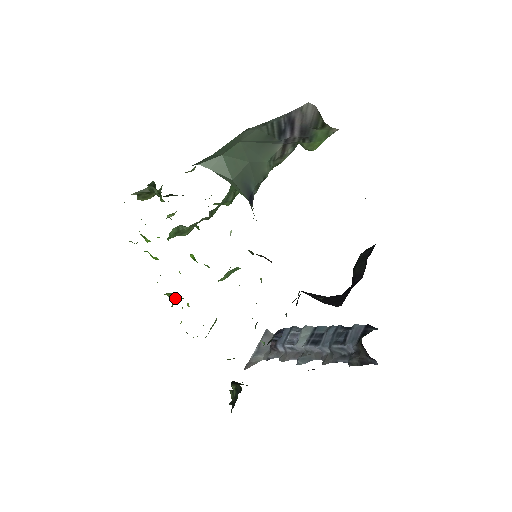
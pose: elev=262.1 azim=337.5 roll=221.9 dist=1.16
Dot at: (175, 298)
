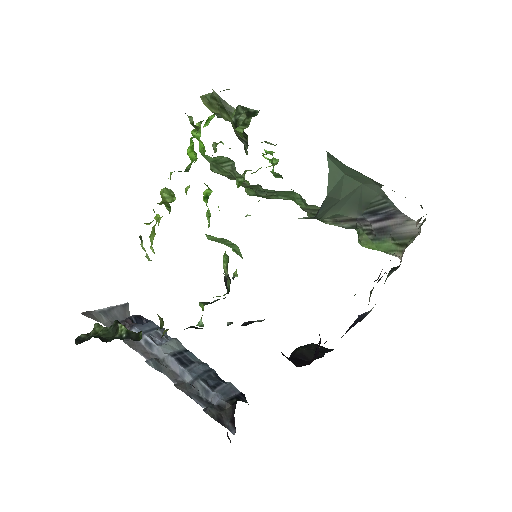
Dot at: (170, 202)
